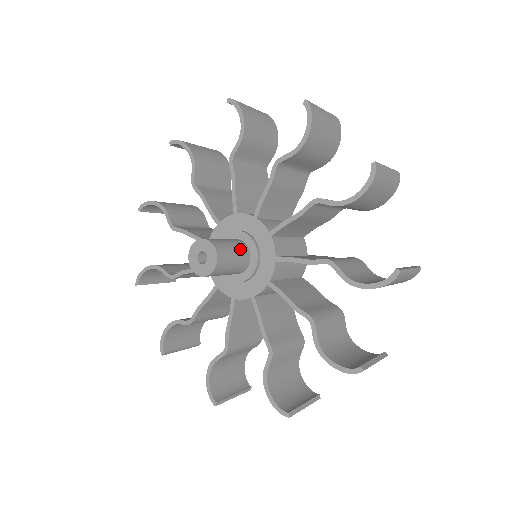
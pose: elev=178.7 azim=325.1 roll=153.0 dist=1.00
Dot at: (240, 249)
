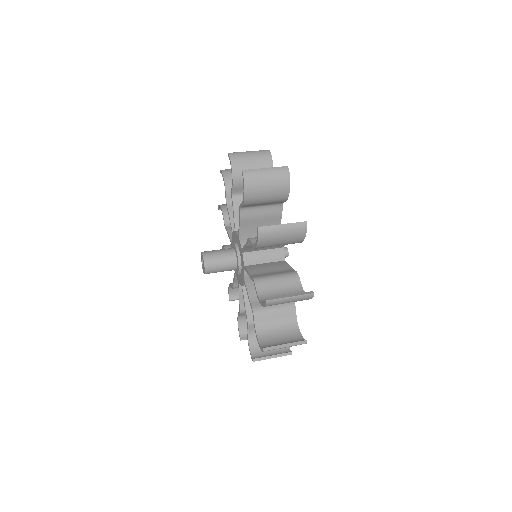
Dot at: (226, 252)
